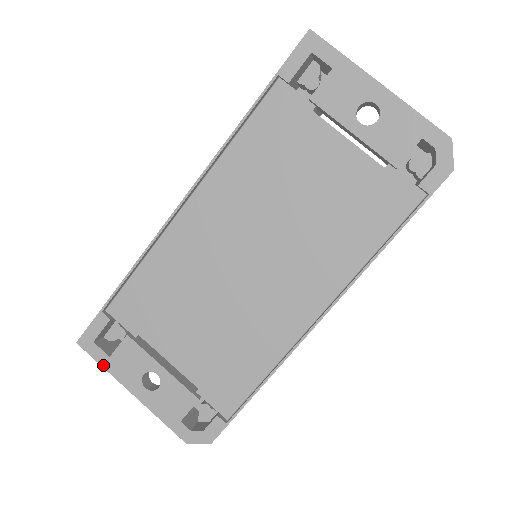
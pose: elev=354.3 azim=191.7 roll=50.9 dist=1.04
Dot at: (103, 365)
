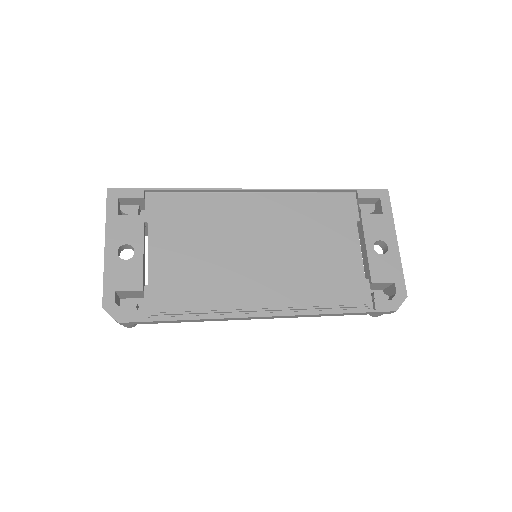
Dot at: (108, 215)
